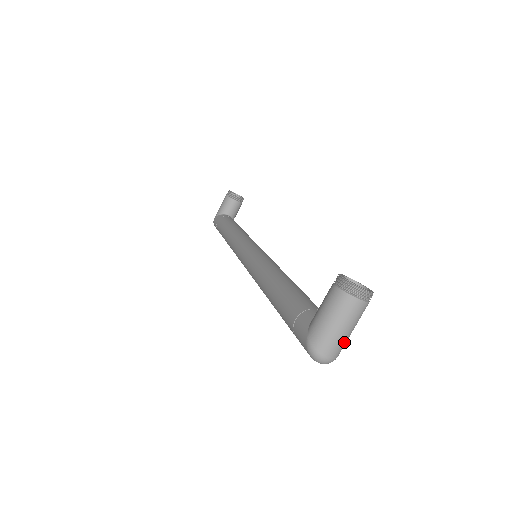
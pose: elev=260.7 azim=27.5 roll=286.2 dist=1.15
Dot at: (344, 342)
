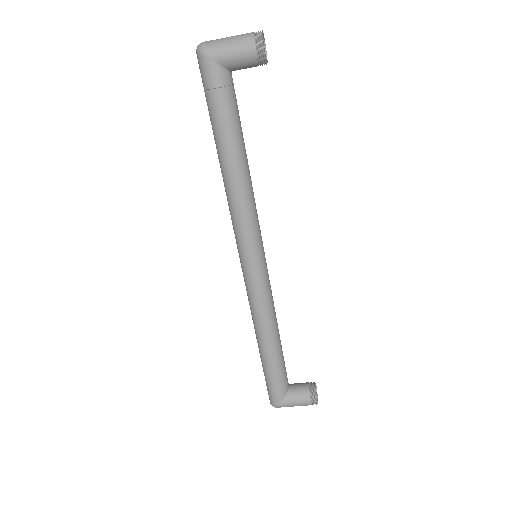
Dot at: occluded
